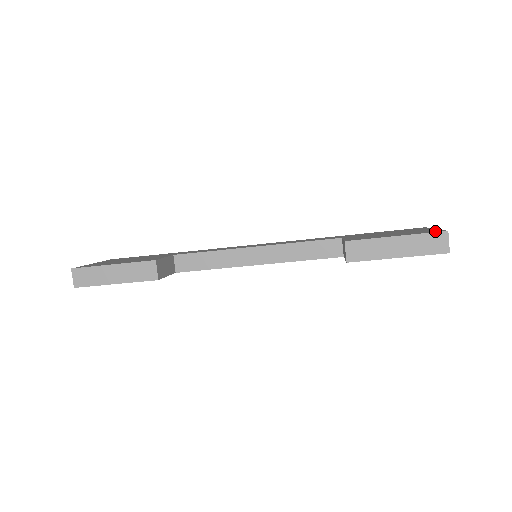
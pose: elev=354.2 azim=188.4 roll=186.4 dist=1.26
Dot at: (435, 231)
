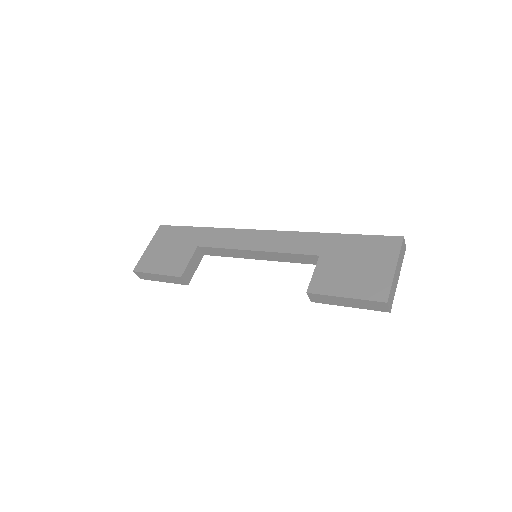
Dot at: (380, 295)
